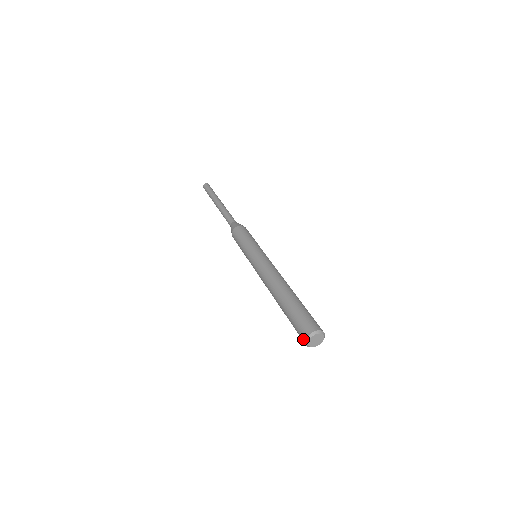
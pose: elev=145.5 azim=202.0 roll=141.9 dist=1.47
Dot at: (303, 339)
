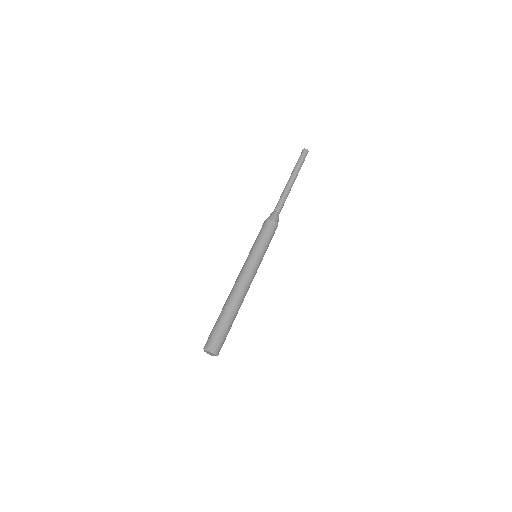
Dot at: (206, 345)
